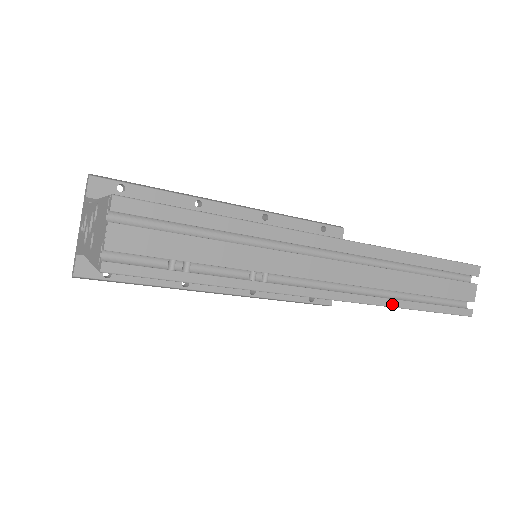
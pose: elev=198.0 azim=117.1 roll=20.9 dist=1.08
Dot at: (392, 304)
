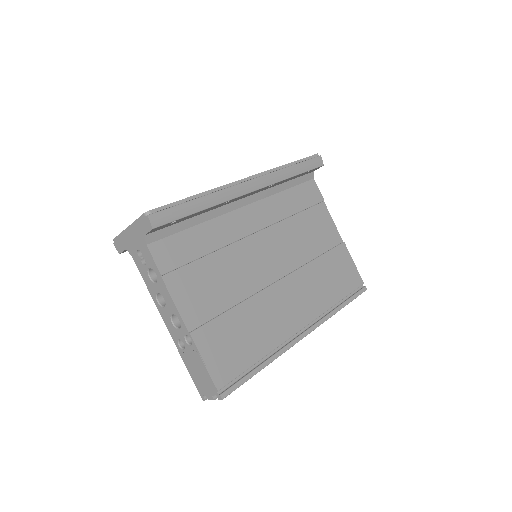
Dot at: occluded
